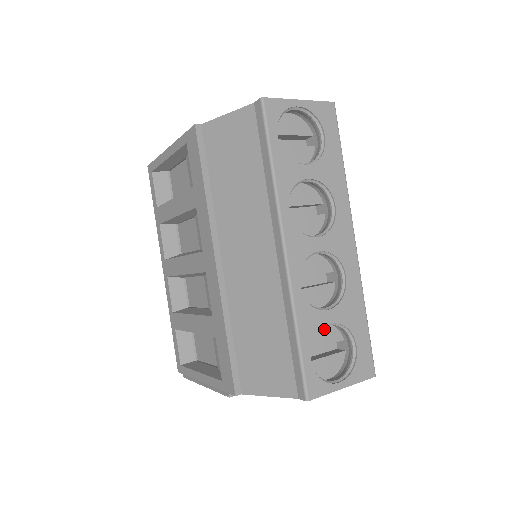
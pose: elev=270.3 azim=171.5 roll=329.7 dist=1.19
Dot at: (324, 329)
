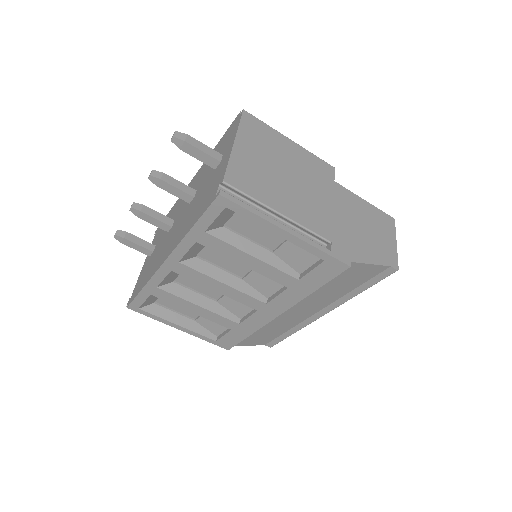
Dot at: occluded
